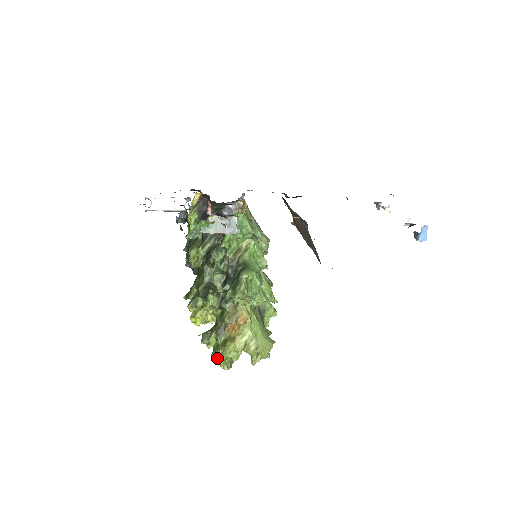
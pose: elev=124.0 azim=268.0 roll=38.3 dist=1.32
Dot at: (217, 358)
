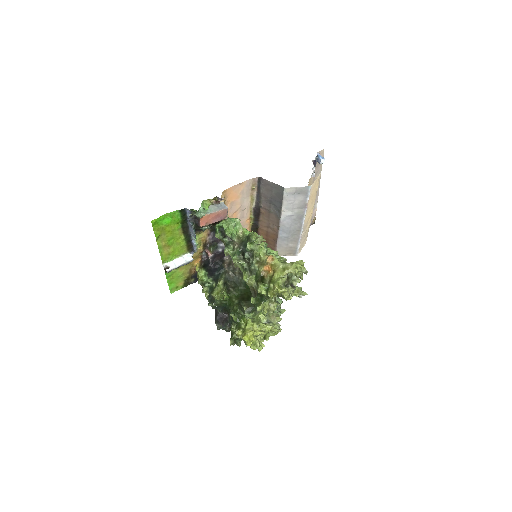
Dot at: (272, 290)
